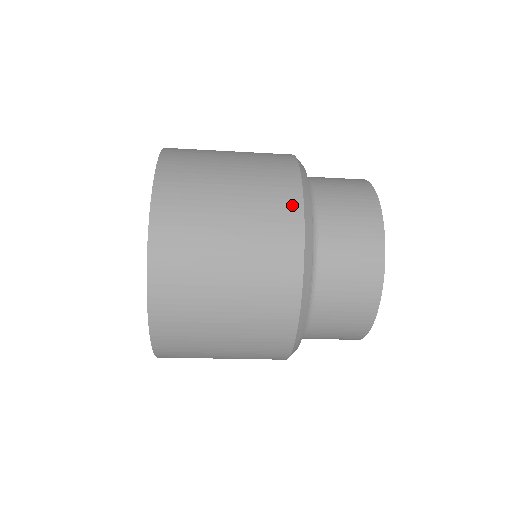
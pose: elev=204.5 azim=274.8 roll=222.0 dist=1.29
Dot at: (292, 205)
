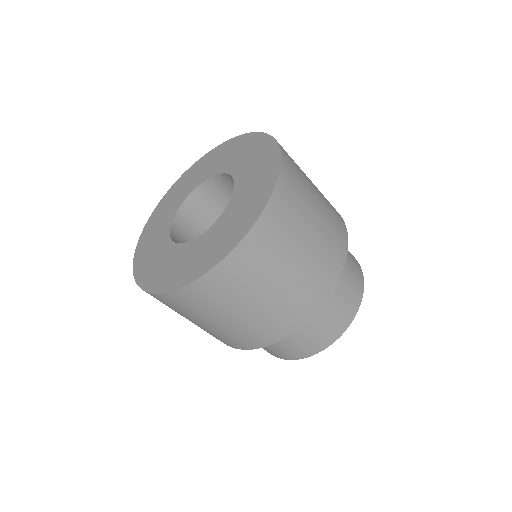
Dot at: (342, 222)
